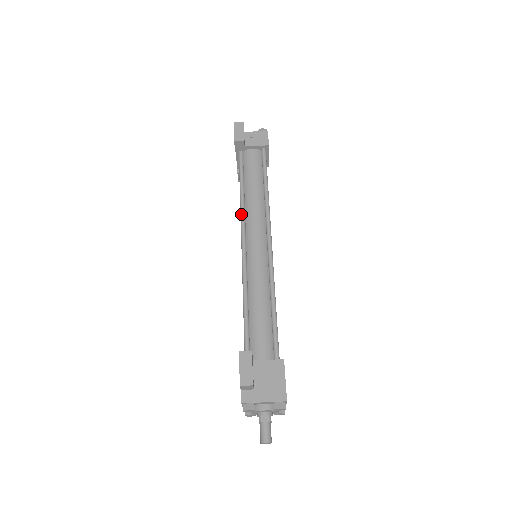
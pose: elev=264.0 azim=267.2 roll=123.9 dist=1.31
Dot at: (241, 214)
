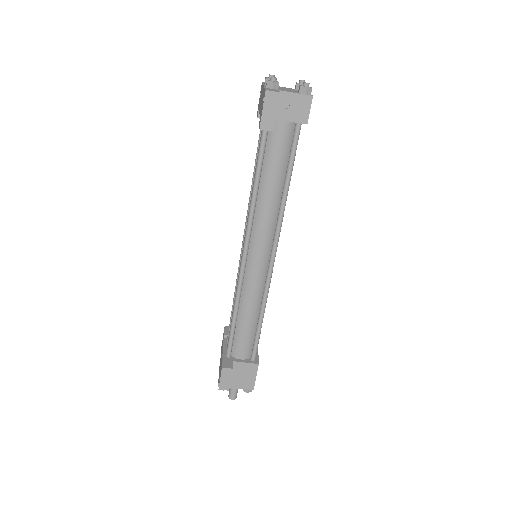
Dot at: (249, 219)
